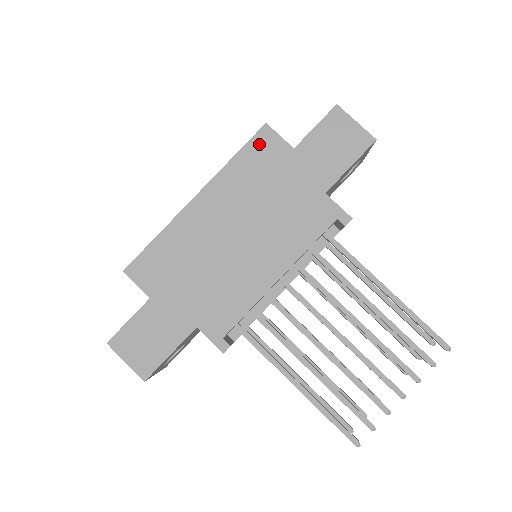
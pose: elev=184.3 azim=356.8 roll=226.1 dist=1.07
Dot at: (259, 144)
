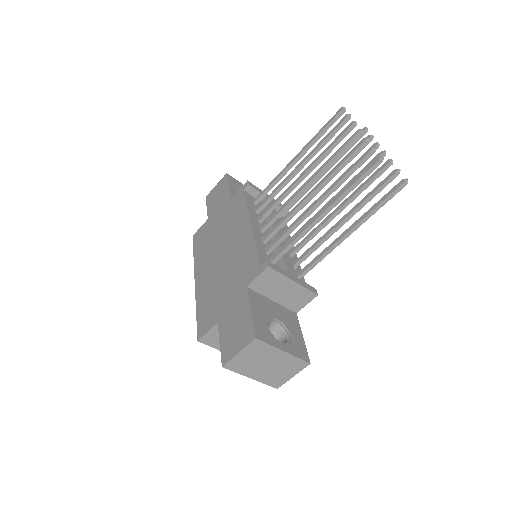
Dot at: (197, 240)
